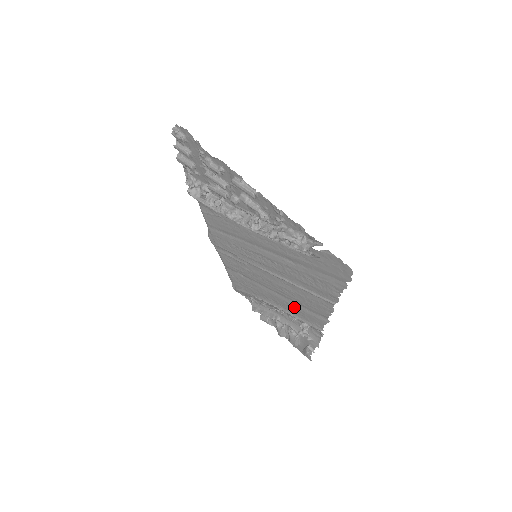
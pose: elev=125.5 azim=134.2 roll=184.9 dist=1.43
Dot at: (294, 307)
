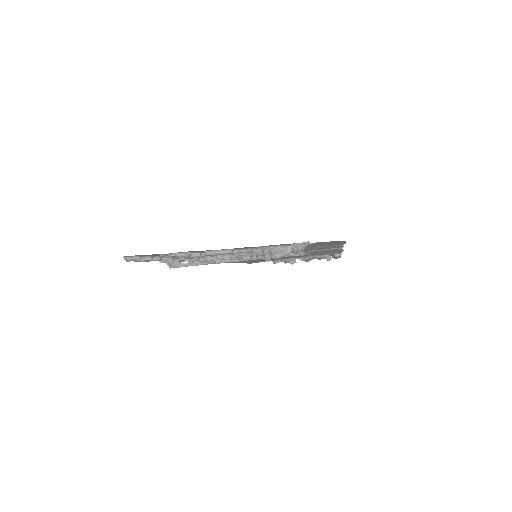
Dot at: occluded
